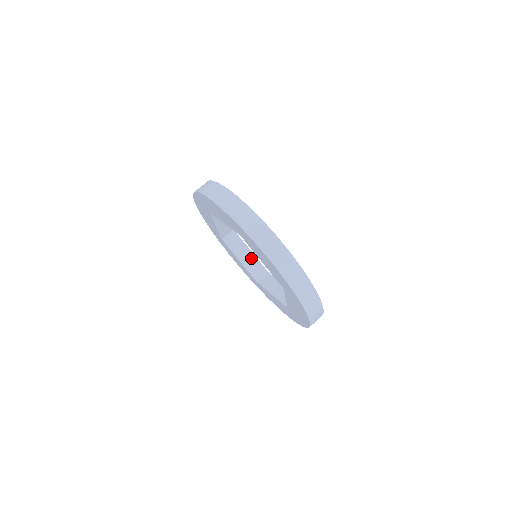
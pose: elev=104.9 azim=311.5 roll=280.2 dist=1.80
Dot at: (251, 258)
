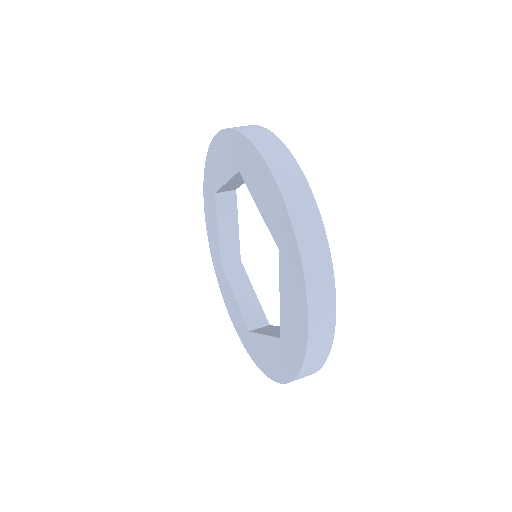
Dot at: (252, 300)
